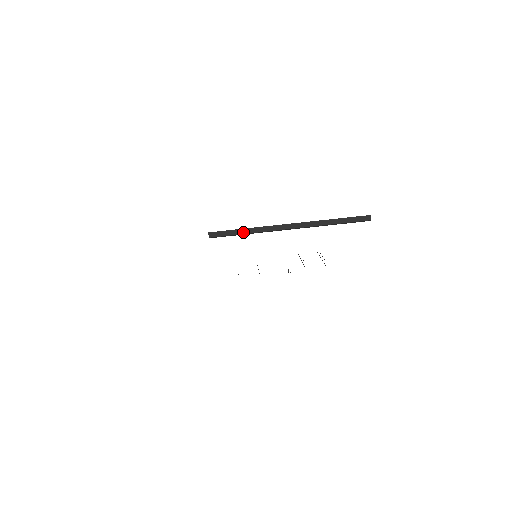
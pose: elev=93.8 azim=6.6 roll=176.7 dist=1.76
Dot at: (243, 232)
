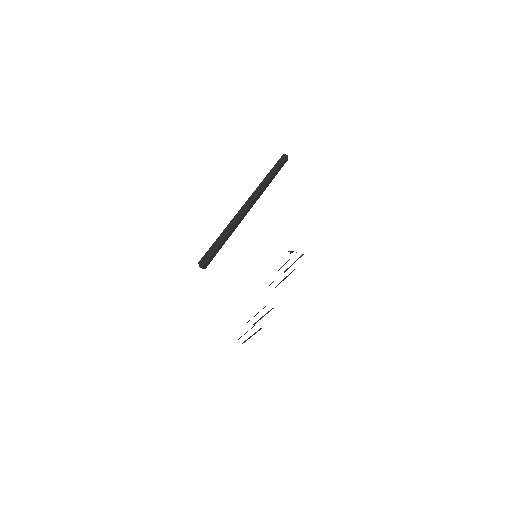
Dot at: (224, 236)
